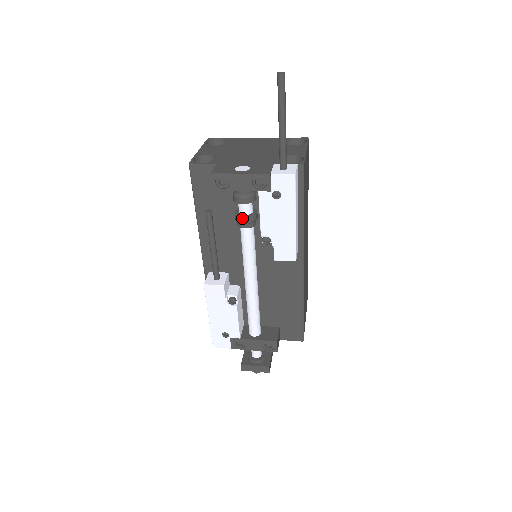
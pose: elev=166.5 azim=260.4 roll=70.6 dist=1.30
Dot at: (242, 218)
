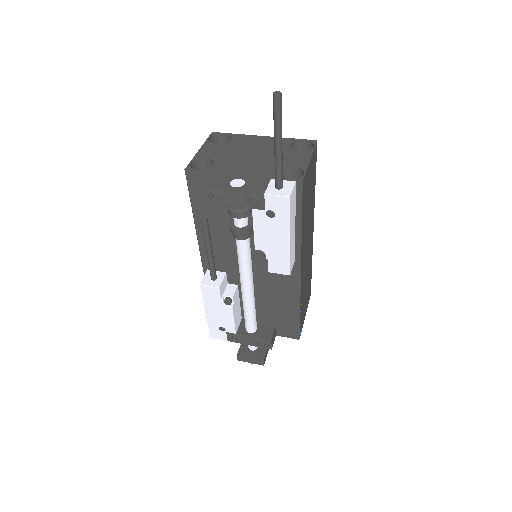
Dot at: (236, 231)
